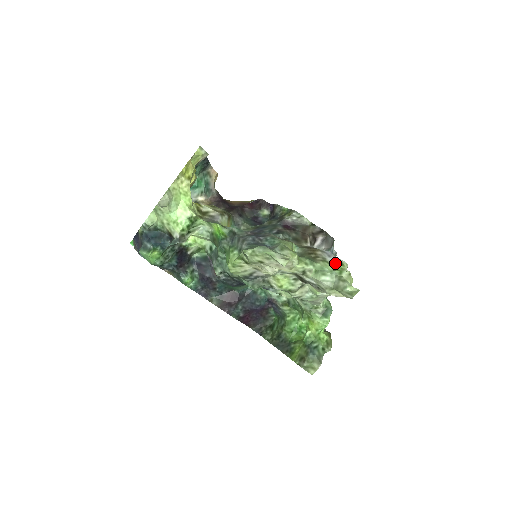
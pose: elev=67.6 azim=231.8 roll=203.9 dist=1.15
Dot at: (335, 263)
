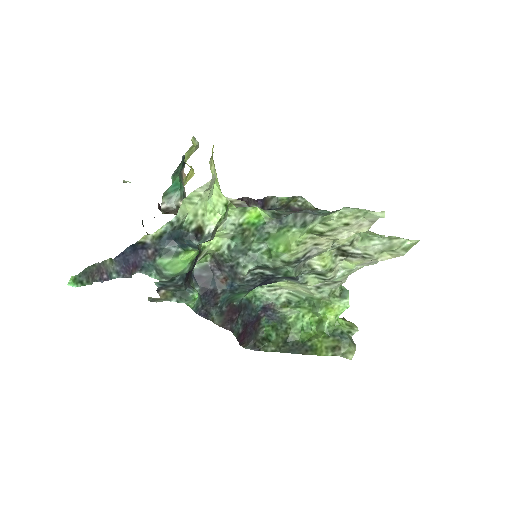
Dot at: (368, 231)
